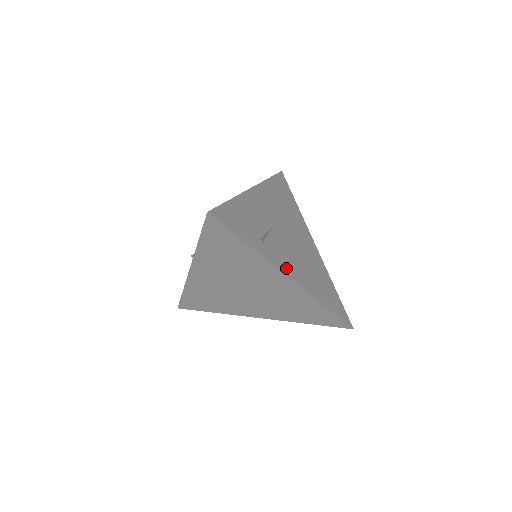
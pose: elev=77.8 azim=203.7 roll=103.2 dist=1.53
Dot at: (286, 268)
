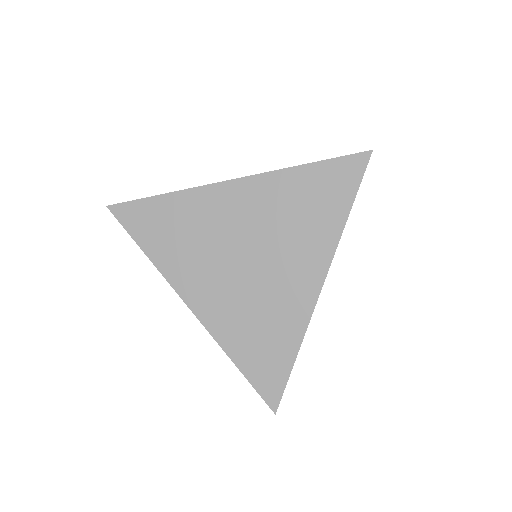
Dot at: occluded
